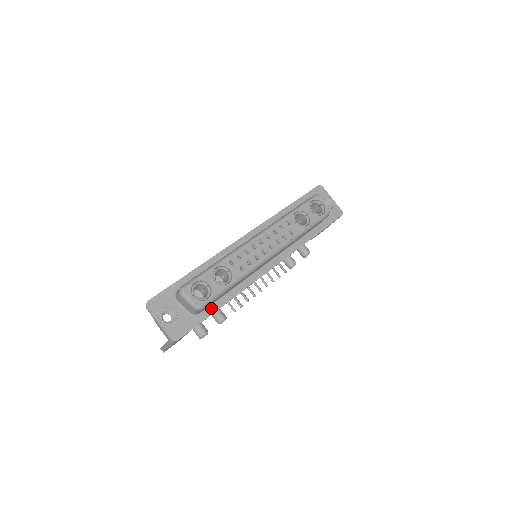
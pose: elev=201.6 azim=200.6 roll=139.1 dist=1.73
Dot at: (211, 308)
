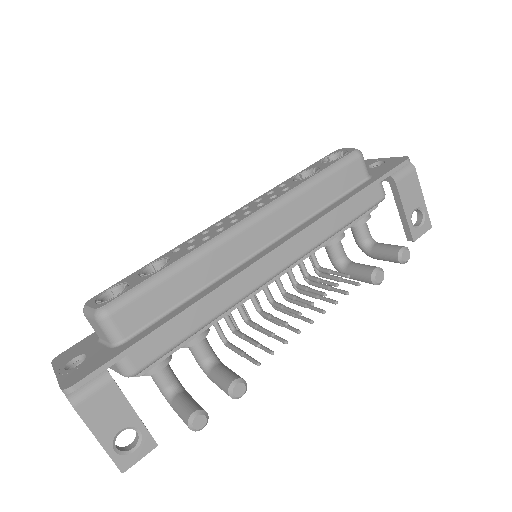
Dot at: (150, 328)
